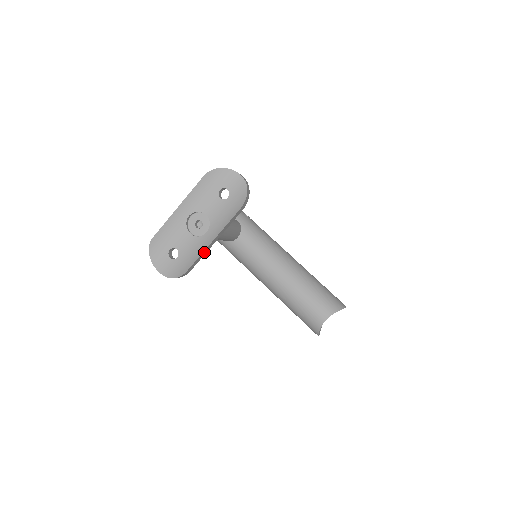
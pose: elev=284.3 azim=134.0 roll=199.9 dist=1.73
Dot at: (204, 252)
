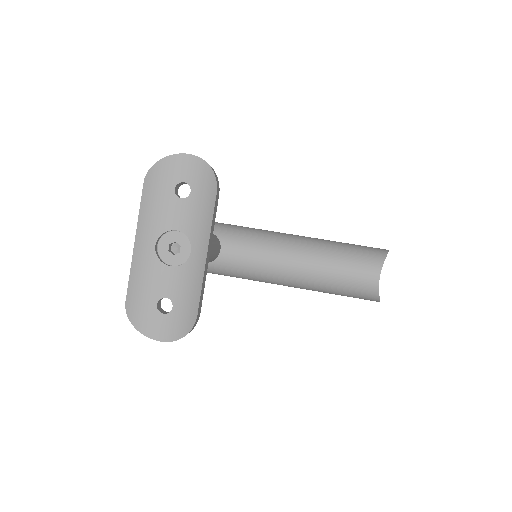
Dot at: (204, 277)
